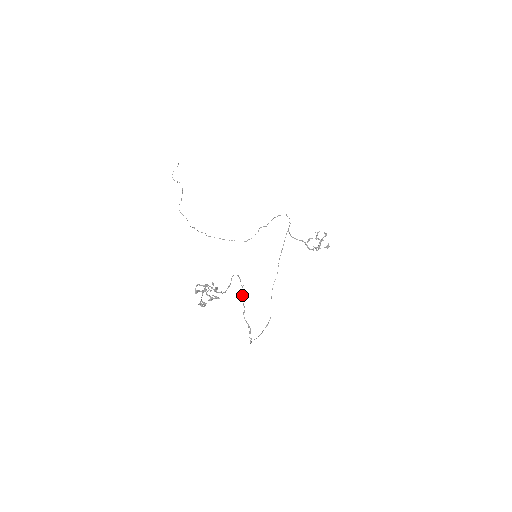
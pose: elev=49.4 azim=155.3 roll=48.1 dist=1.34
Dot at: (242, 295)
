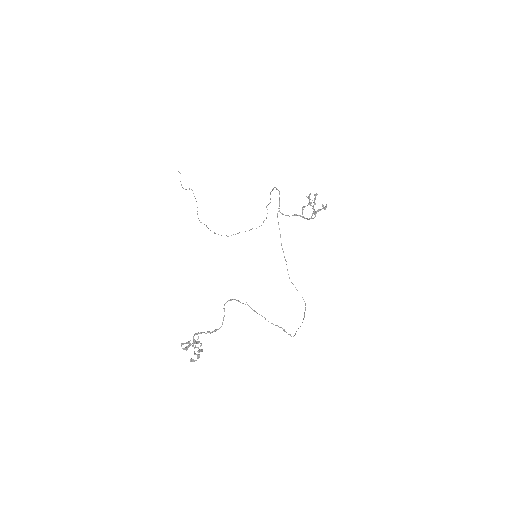
Dot at: occluded
